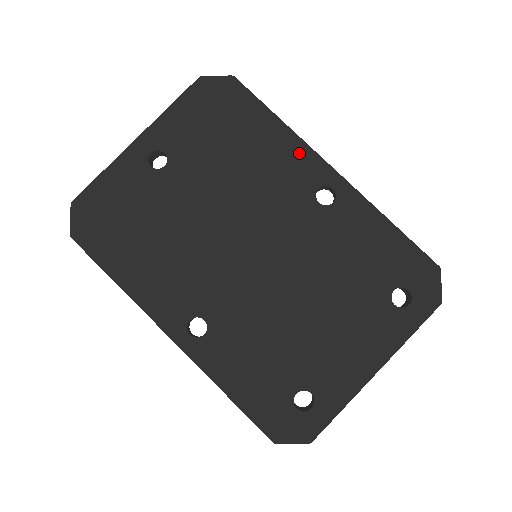
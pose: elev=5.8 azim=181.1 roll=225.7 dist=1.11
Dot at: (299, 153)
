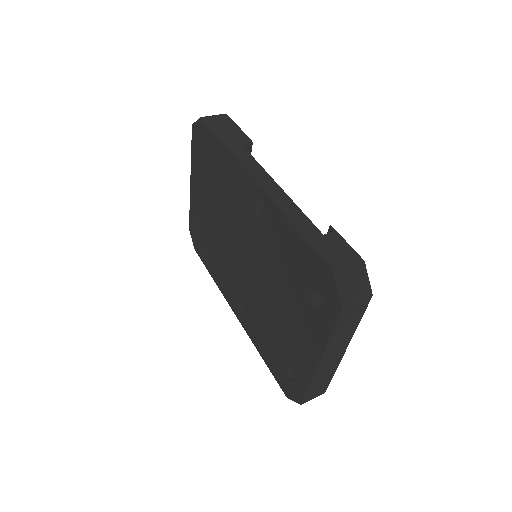
Dot at: (238, 172)
